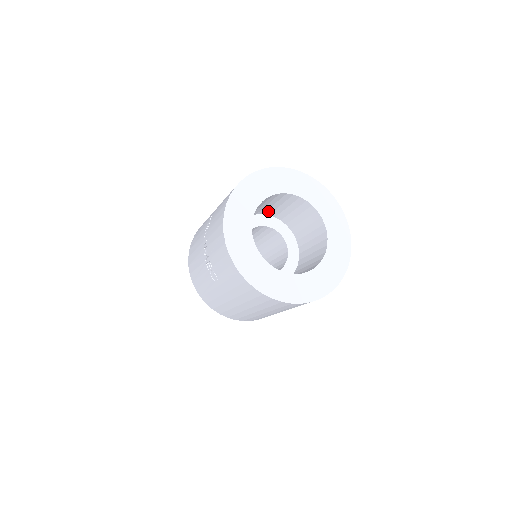
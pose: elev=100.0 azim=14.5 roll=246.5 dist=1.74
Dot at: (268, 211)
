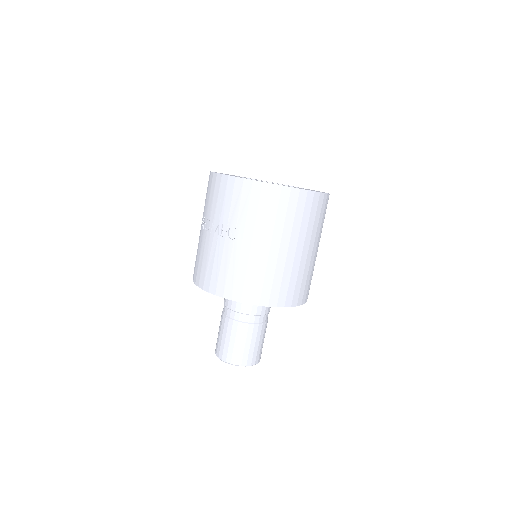
Dot at: occluded
